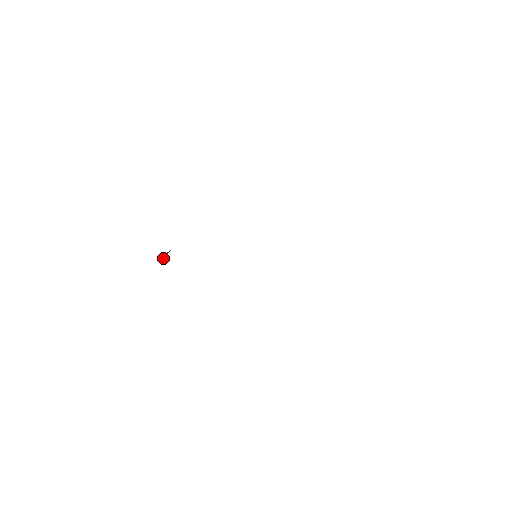
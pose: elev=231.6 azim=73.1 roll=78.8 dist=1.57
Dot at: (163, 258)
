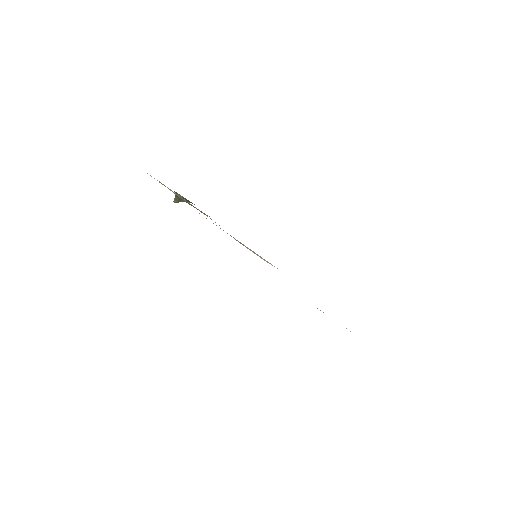
Dot at: (176, 200)
